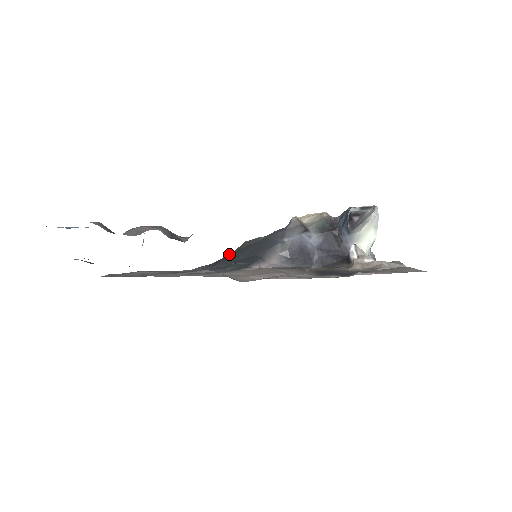
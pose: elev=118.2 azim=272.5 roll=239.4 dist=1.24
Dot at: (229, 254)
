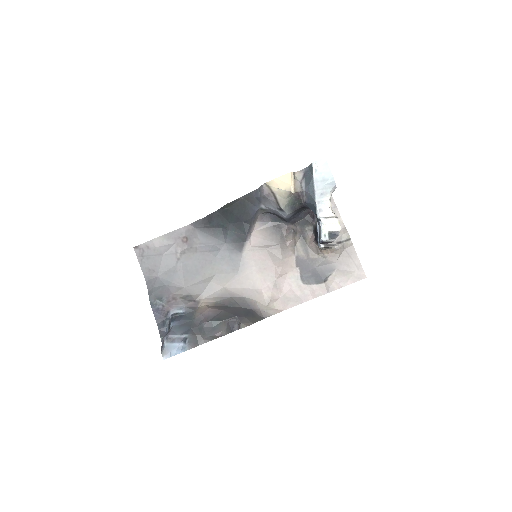
Dot at: (216, 211)
